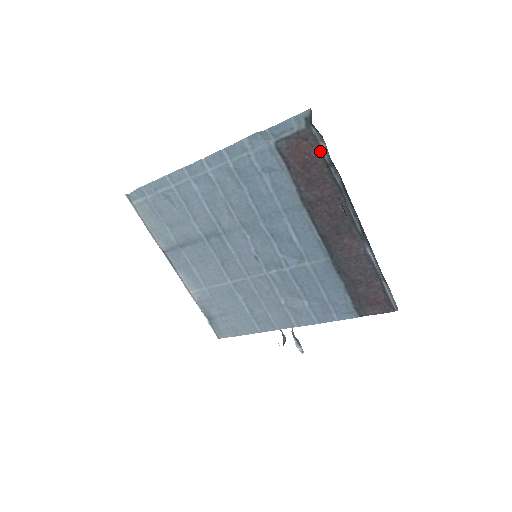
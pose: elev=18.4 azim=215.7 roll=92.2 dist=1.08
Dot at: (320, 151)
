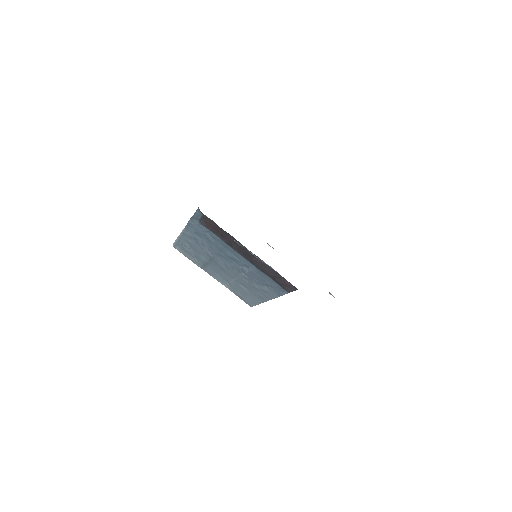
Dot at: (215, 223)
